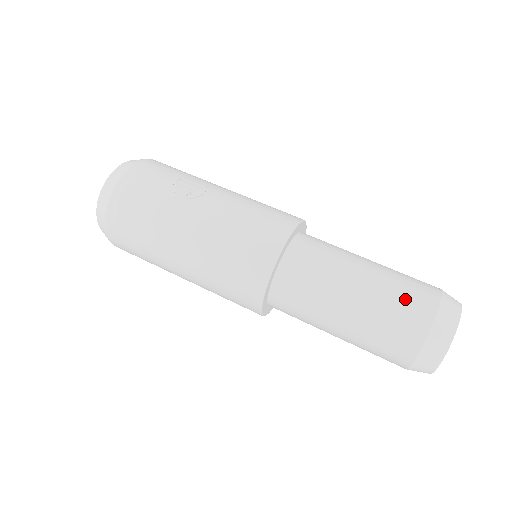
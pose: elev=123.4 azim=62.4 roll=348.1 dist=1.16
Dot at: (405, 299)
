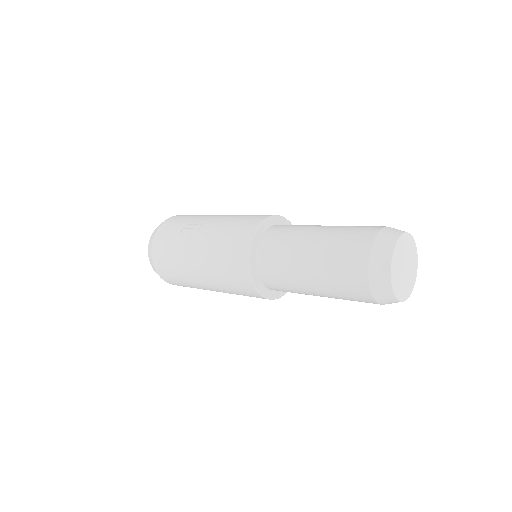
Dot at: (345, 250)
